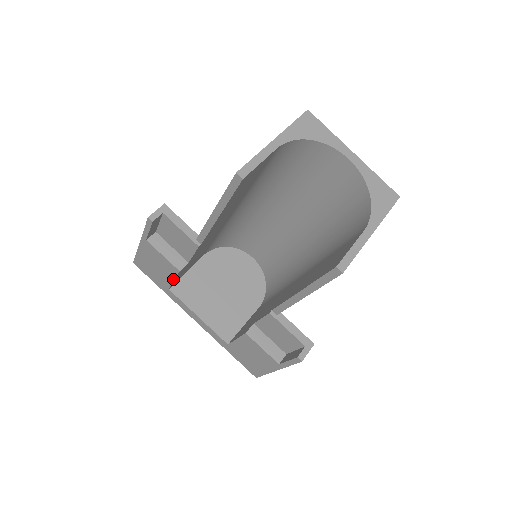
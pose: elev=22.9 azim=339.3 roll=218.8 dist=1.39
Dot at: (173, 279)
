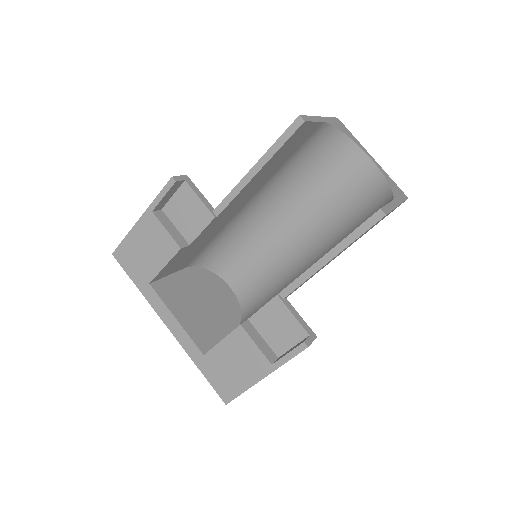
Dot at: (165, 264)
